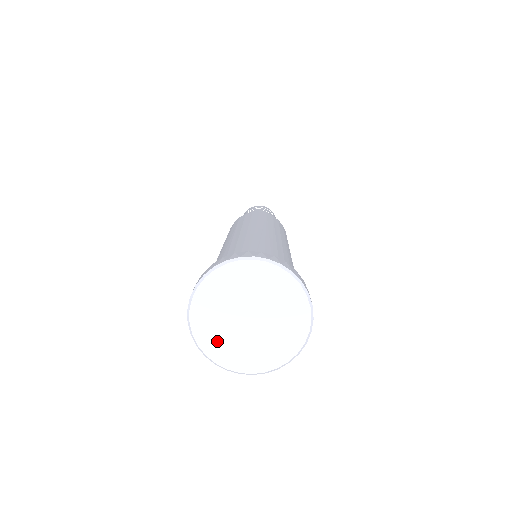
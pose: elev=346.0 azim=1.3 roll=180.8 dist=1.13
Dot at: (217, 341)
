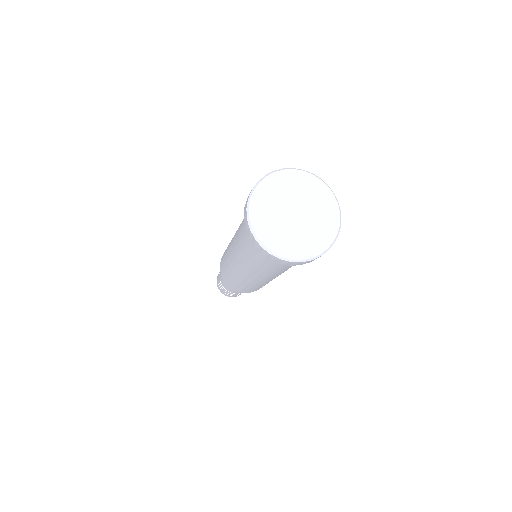
Dot at: (266, 200)
